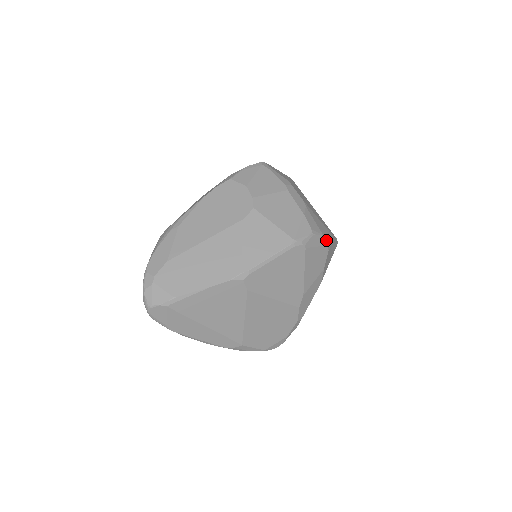
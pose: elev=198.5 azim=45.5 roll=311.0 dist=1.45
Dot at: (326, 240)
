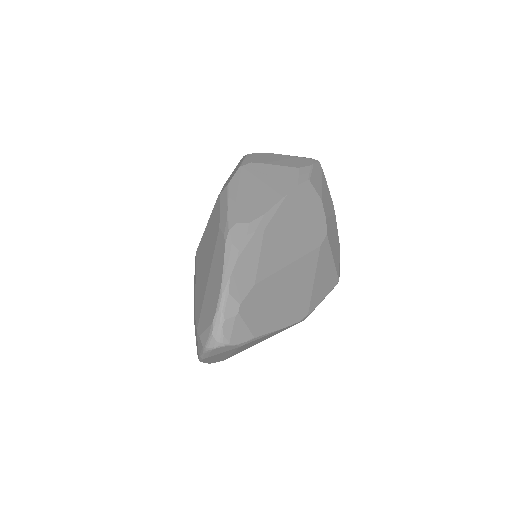
Dot at: occluded
